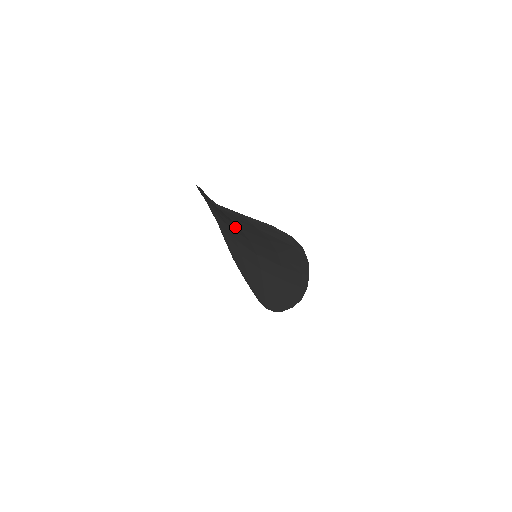
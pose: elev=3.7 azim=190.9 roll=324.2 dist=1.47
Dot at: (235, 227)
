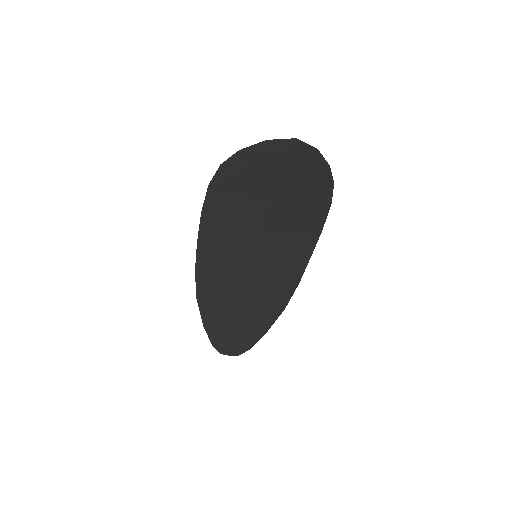
Dot at: (258, 207)
